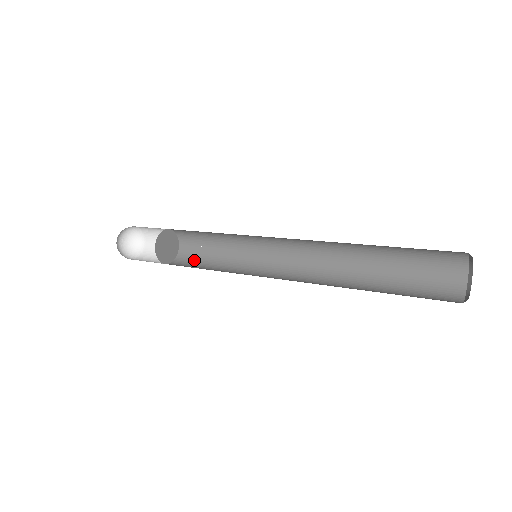
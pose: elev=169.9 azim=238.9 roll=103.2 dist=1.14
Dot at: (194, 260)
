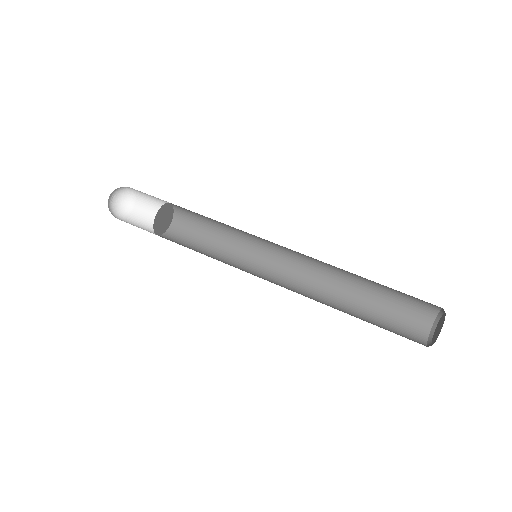
Dot at: (193, 215)
